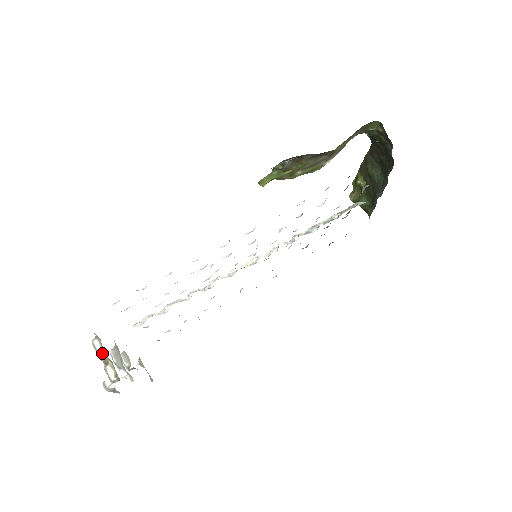
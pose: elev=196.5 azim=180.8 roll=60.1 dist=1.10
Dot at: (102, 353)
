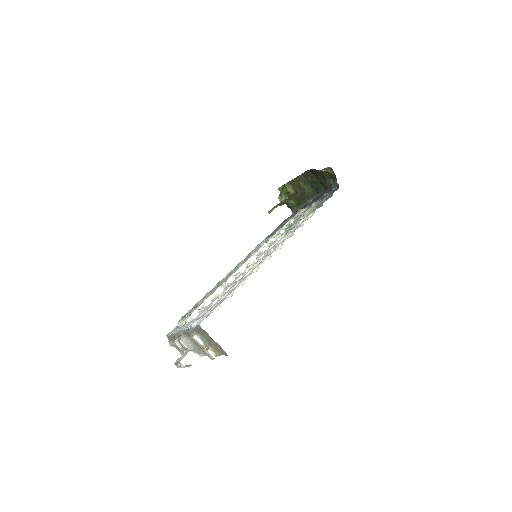
Dot at: (202, 343)
